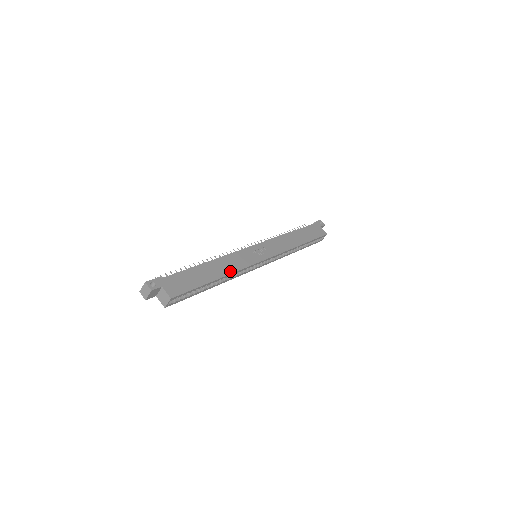
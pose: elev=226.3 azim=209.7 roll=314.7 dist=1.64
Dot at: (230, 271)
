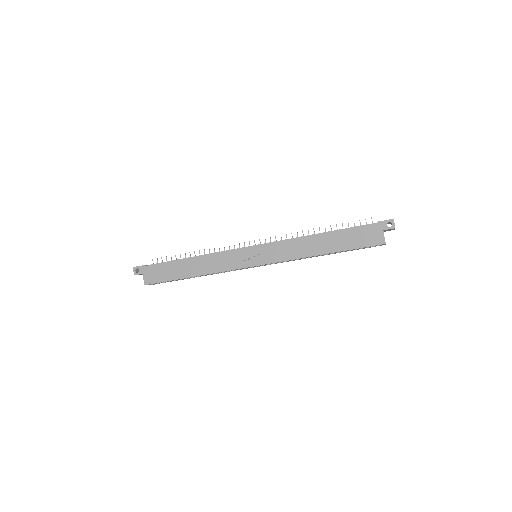
Dot at: (207, 272)
